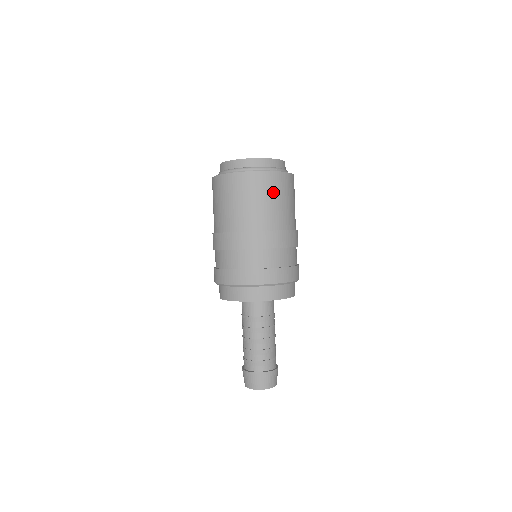
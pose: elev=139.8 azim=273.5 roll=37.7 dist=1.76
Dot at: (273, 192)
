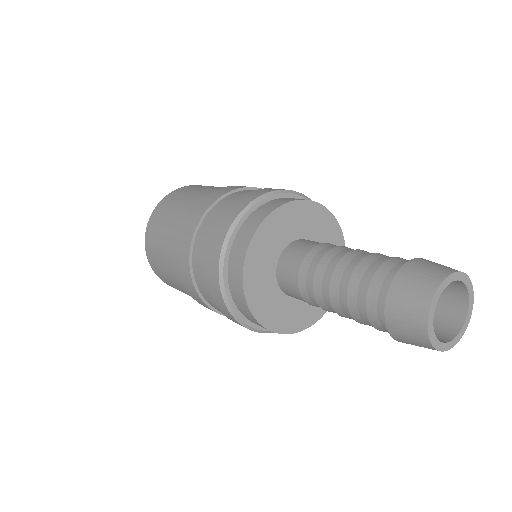
Dot at: occluded
